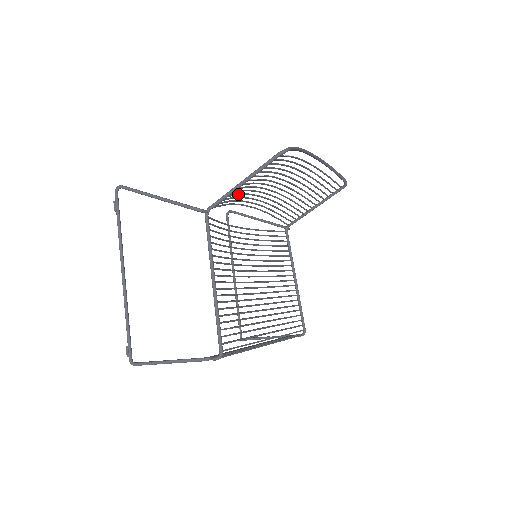
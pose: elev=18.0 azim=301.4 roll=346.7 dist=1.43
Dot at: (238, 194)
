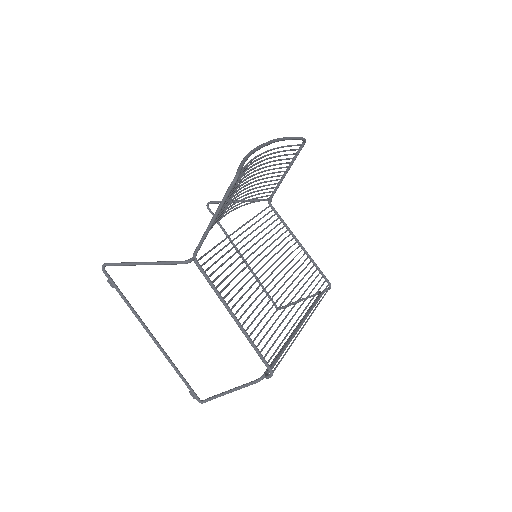
Dot at: occluded
